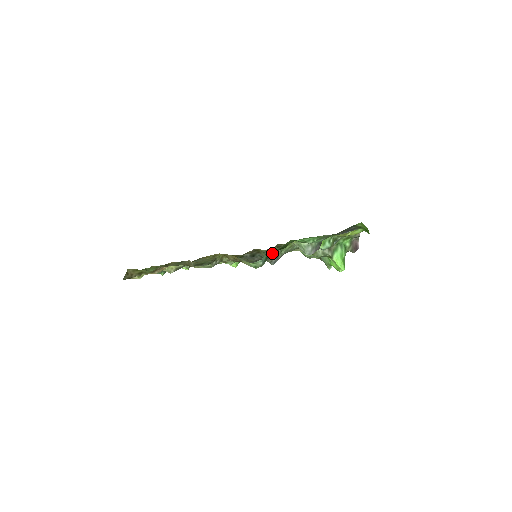
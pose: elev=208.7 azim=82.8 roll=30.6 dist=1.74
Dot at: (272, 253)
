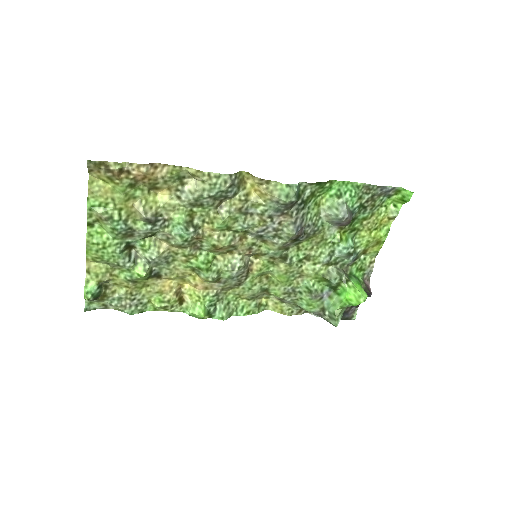
Dot at: (309, 183)
